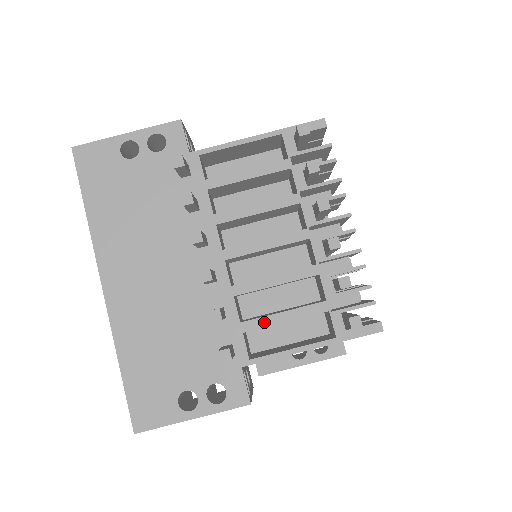
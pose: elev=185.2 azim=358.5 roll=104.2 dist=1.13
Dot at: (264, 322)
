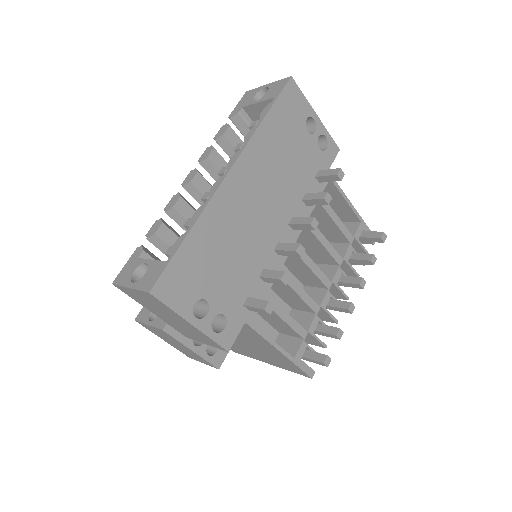
Dot at: (277, 308)
